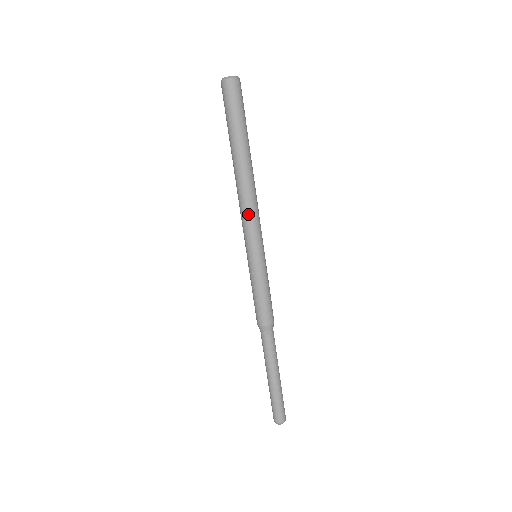
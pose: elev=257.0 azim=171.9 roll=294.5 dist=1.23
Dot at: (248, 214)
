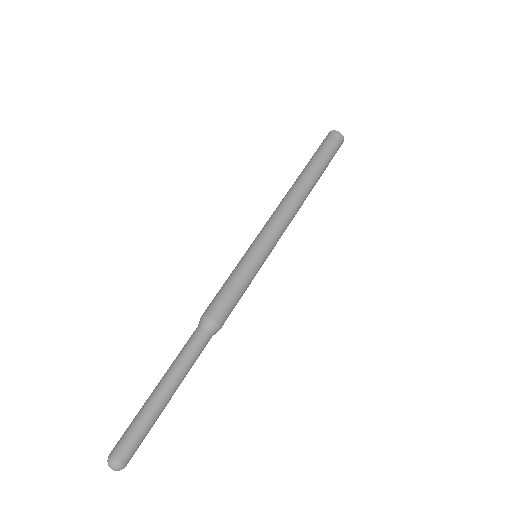
Dot at: (287, 219)
